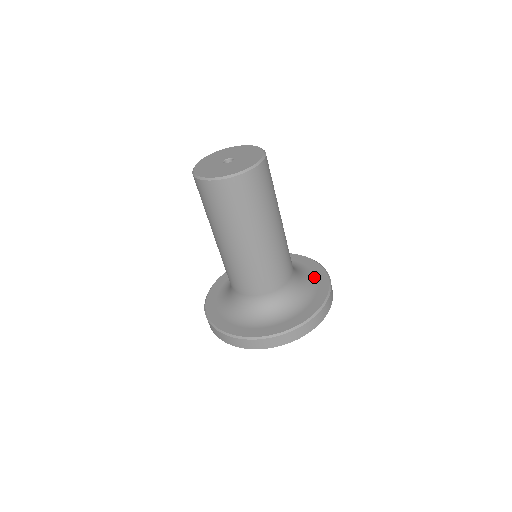
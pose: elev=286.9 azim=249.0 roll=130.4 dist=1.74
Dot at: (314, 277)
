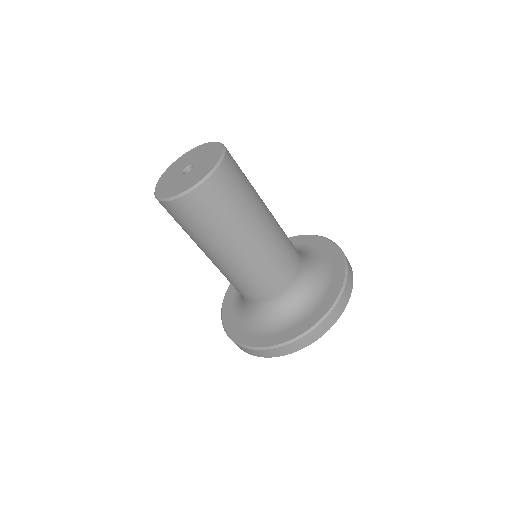
Dot at: (320, 250)
